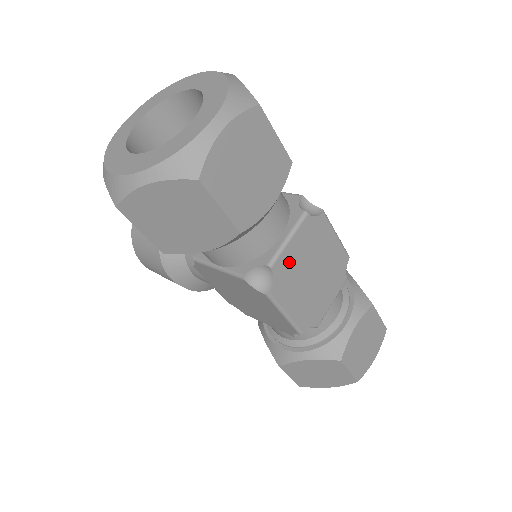
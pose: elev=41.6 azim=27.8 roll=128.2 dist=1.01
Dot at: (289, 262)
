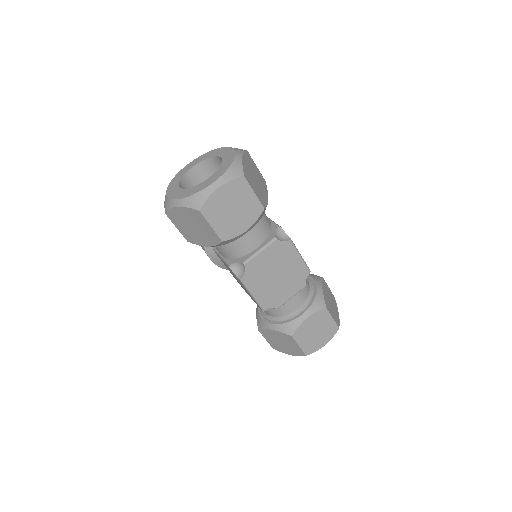
Dot at: (258, 264)
